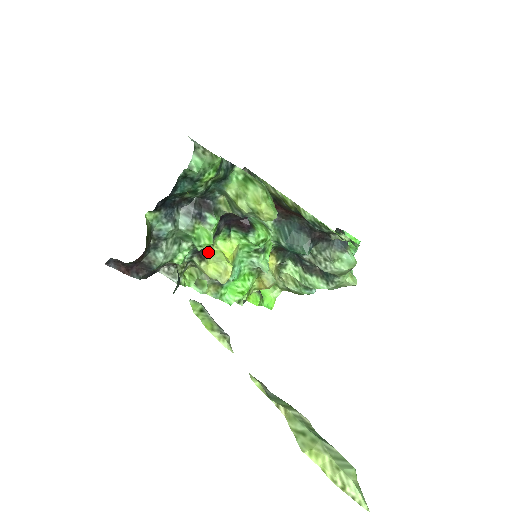
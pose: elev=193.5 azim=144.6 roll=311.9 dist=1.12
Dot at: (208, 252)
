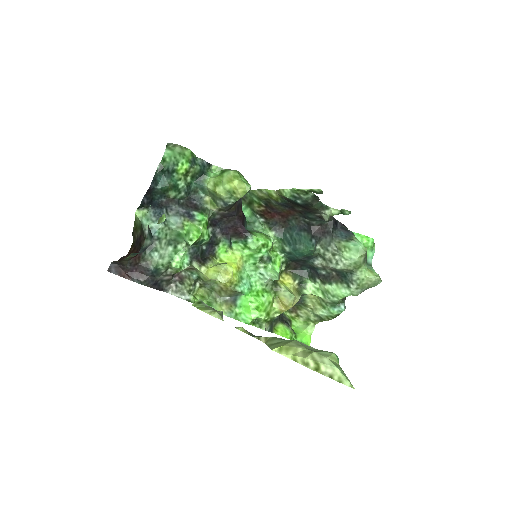
Dot at: (209, 260)
